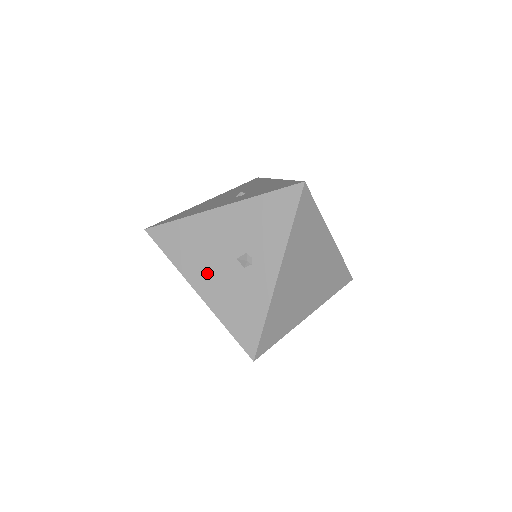
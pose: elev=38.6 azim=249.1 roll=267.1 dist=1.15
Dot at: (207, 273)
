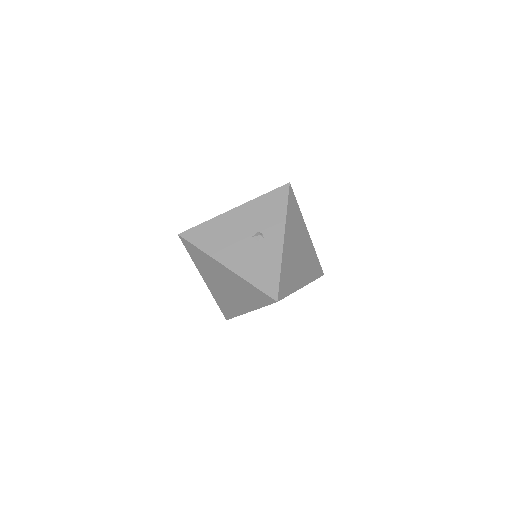
Dot at: (231, 251)
